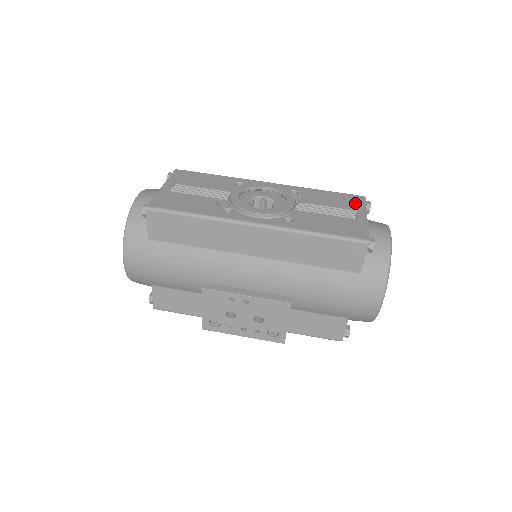
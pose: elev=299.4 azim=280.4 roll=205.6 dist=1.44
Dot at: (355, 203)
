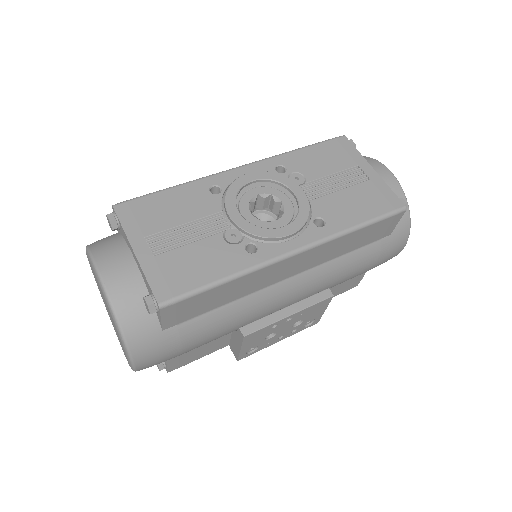
Dot at: (347, 153)
